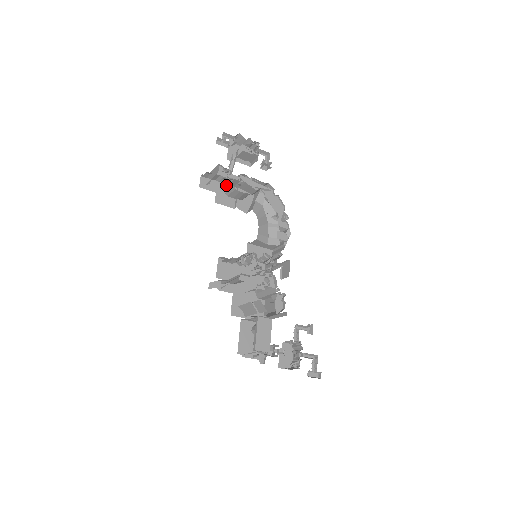
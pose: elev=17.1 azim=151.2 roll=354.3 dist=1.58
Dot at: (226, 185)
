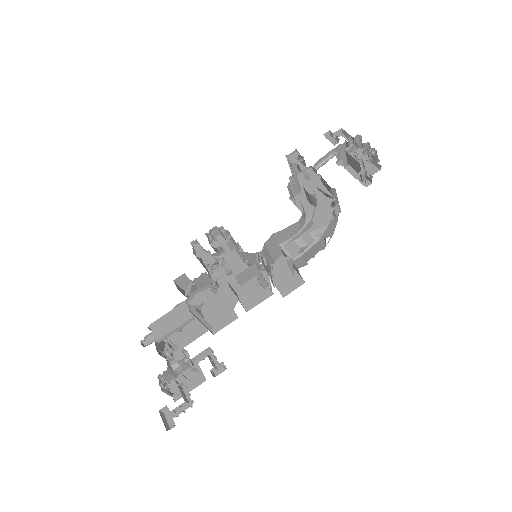
Dot at: occluded
